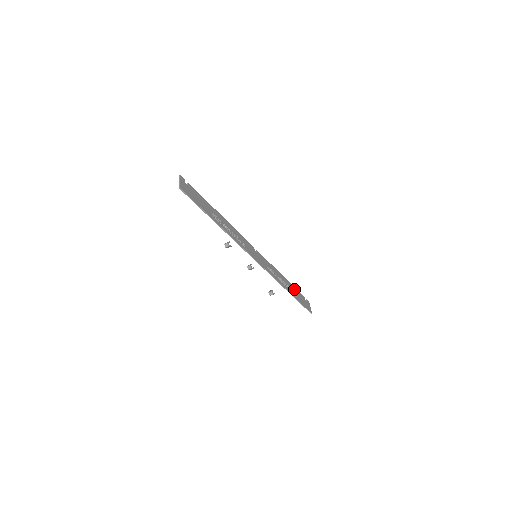
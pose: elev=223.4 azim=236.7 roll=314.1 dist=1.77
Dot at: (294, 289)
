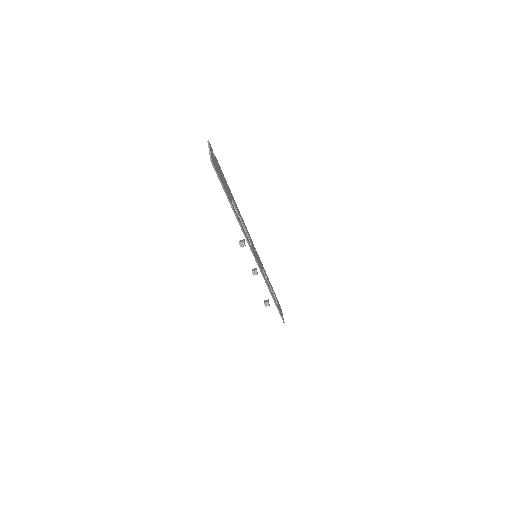
Dot at: occluded
